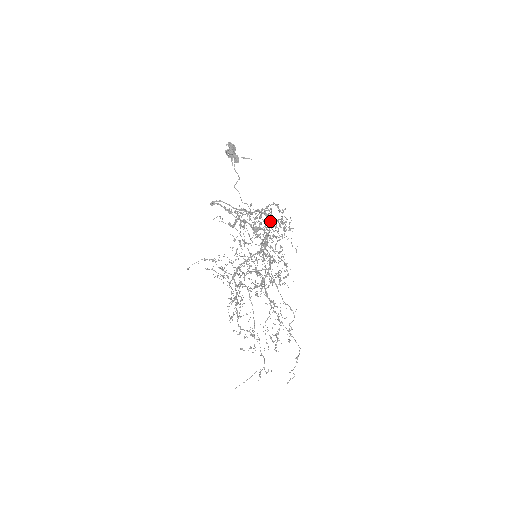
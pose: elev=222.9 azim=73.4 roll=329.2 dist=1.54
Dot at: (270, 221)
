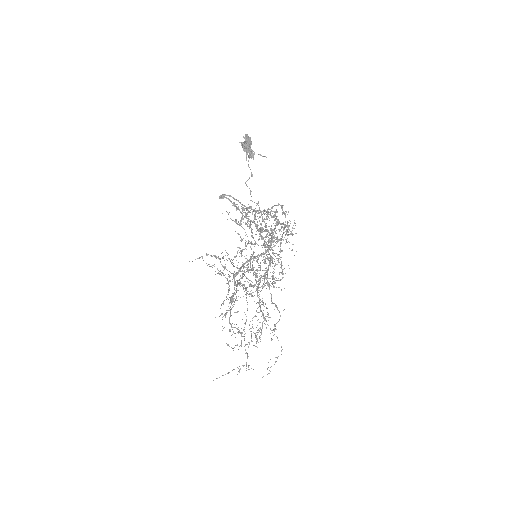
Dot at: occluded
